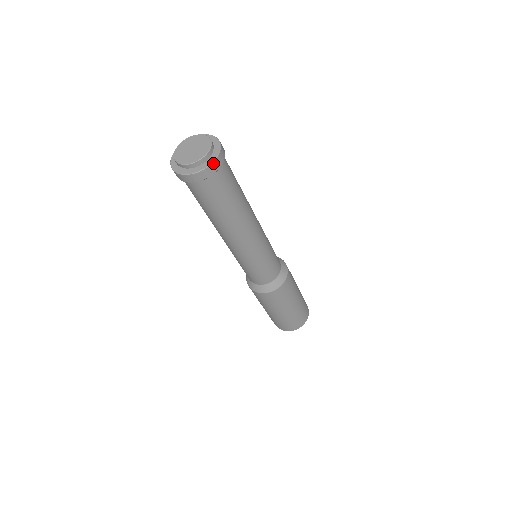
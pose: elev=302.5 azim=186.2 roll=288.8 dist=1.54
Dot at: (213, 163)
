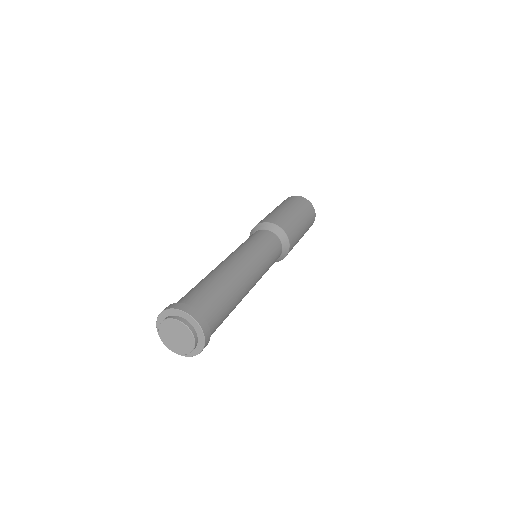
Dot at: (205, 336)
